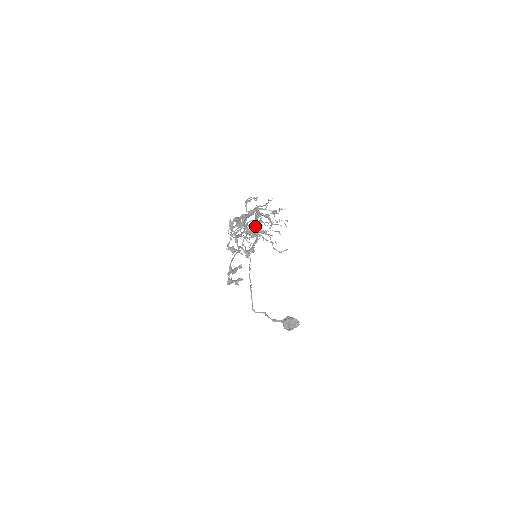
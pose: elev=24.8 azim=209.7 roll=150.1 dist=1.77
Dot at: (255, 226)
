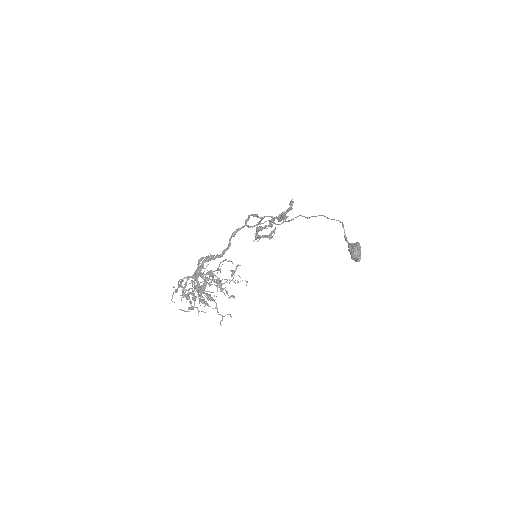
Dot at: (200, 293)
